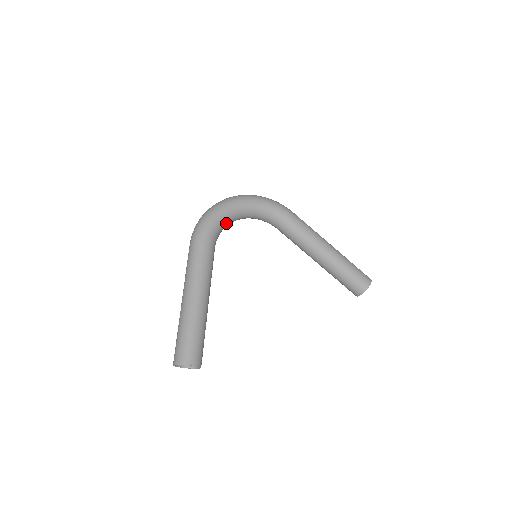
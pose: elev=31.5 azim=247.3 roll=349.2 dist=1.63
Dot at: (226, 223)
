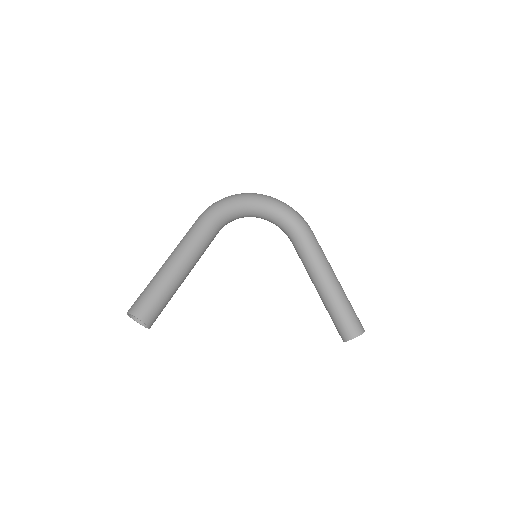
Dot at: (241, 214)
